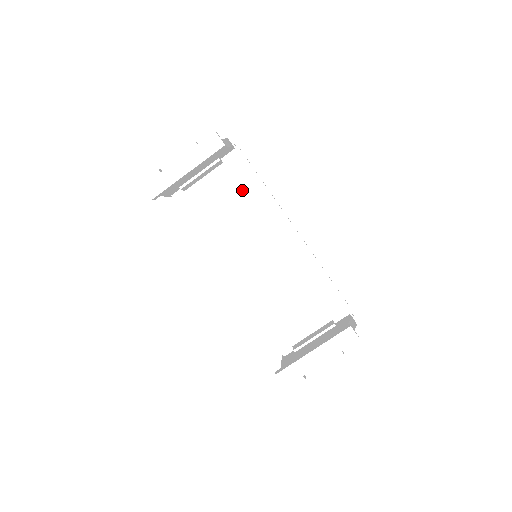
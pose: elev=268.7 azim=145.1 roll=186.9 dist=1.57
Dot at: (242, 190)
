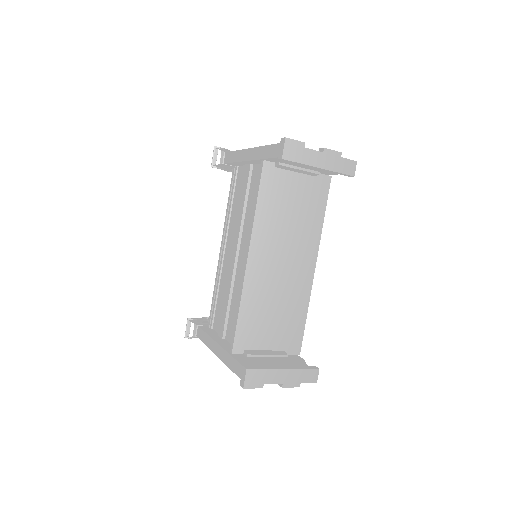
Dot at: (309, 207)
